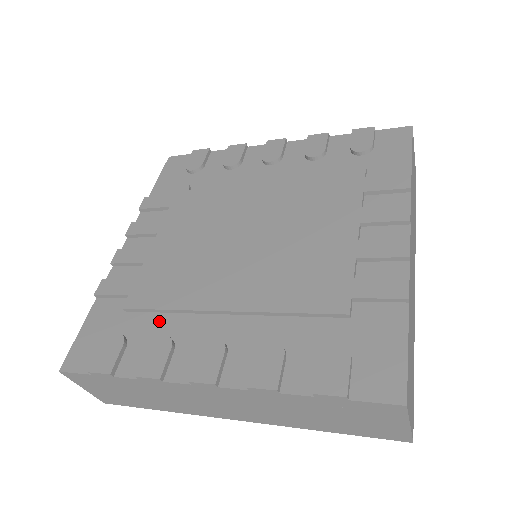
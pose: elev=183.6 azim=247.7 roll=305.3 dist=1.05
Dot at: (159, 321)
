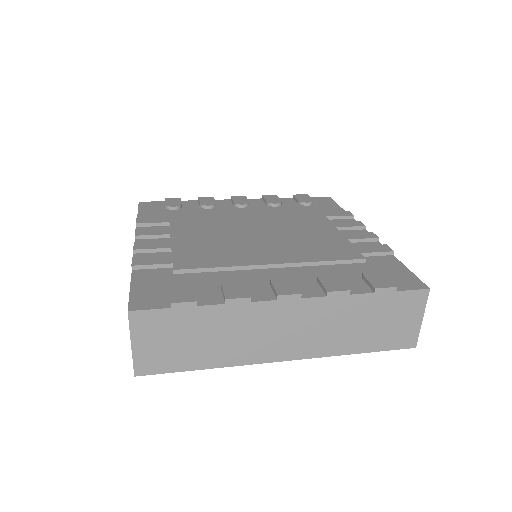
Dot at: (215, 275)
